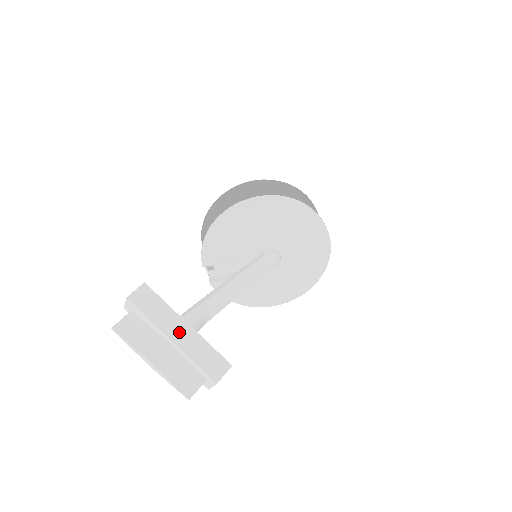
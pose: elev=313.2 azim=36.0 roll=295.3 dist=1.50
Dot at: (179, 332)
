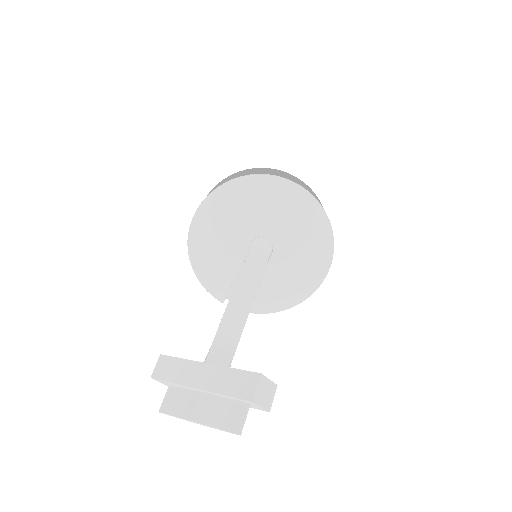
Dot at: (201, 376)
